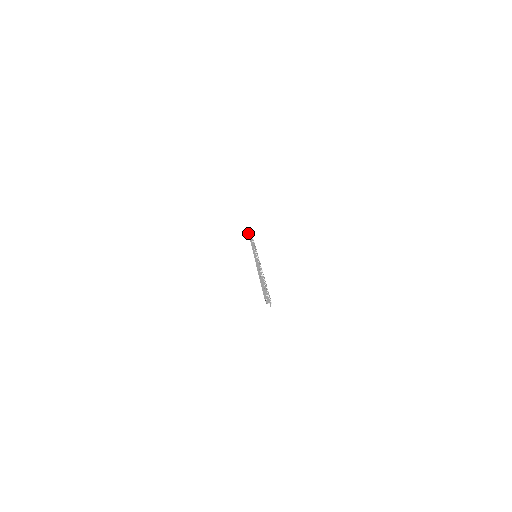
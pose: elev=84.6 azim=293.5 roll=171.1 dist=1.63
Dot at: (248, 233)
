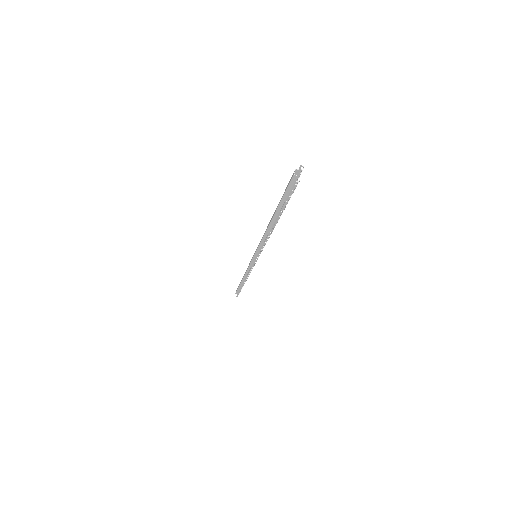
Dot at: occluded
